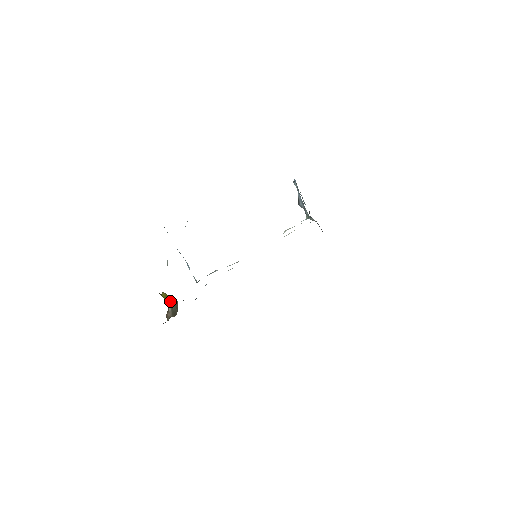
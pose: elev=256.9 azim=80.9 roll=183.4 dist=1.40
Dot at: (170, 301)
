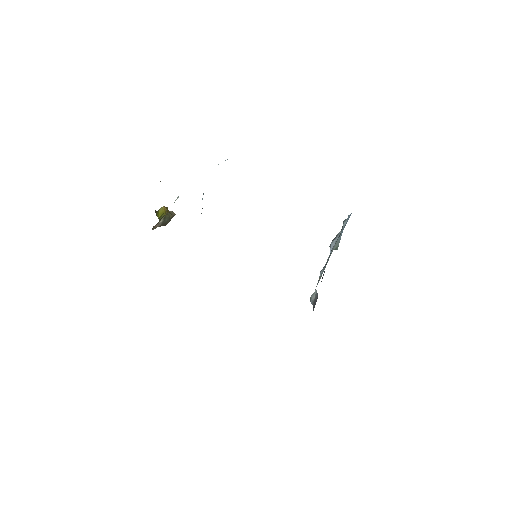
Dot at: (166, 214)
